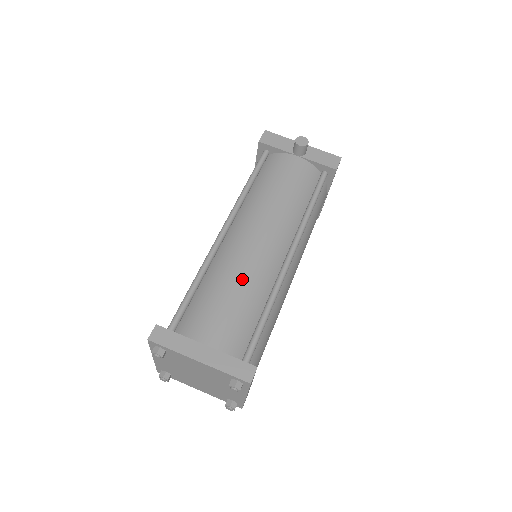
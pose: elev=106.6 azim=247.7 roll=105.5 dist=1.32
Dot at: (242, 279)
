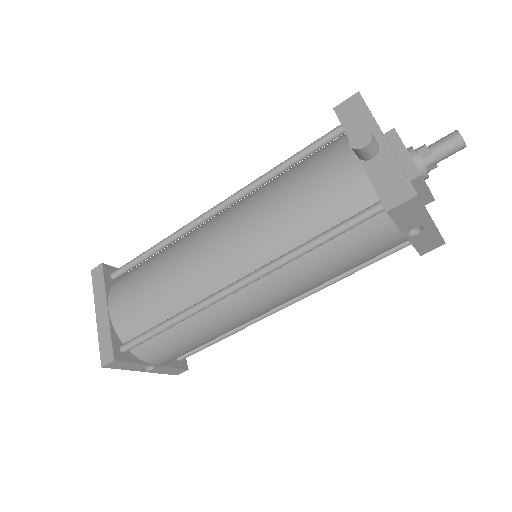
Dot at: (170, 275)
